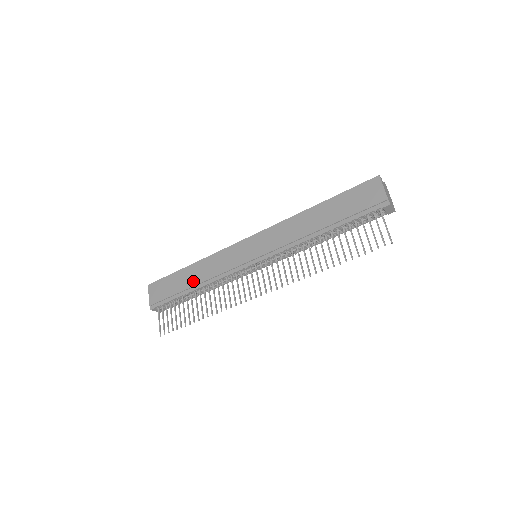
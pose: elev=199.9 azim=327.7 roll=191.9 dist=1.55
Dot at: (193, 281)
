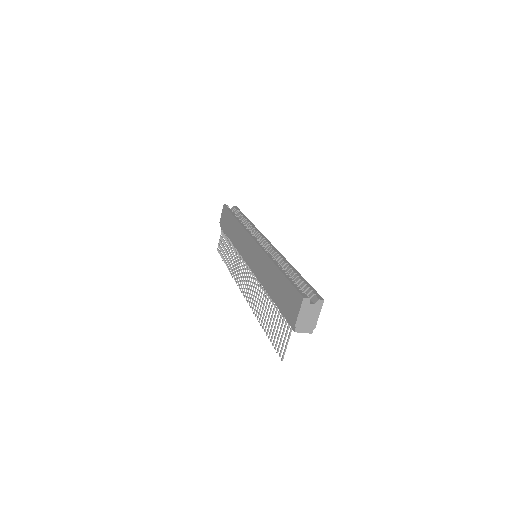
Dot at: (231, 234)
